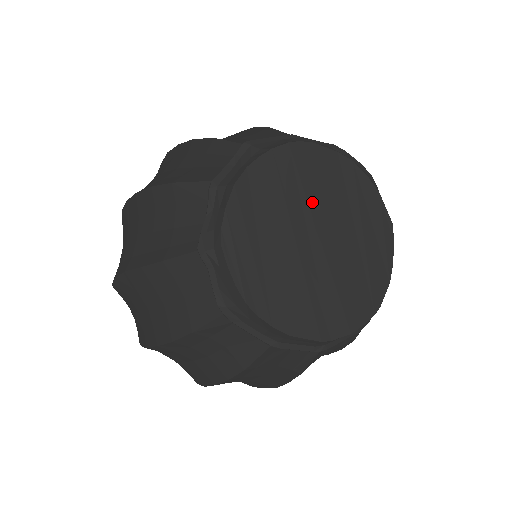
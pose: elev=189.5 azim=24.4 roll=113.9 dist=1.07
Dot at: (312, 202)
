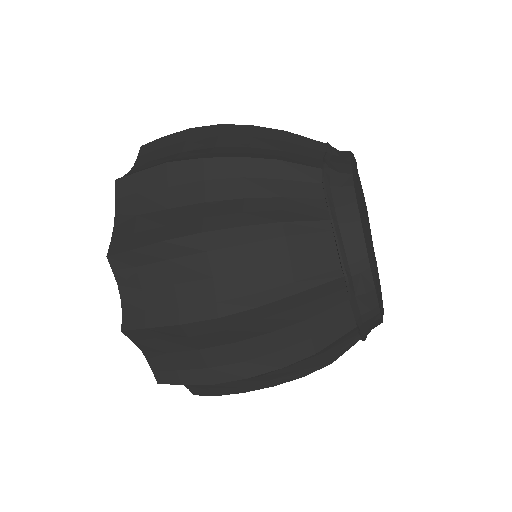
Dot at: occluded
